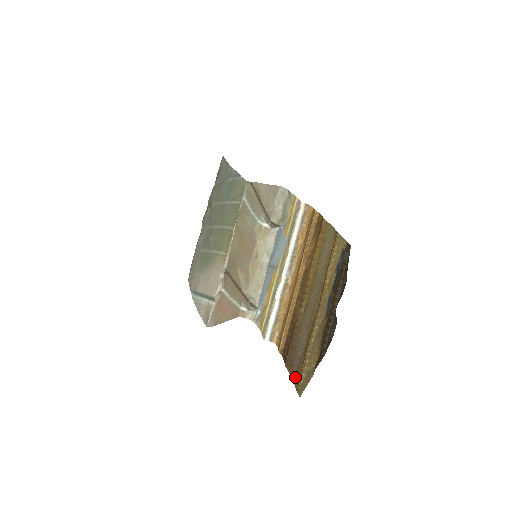
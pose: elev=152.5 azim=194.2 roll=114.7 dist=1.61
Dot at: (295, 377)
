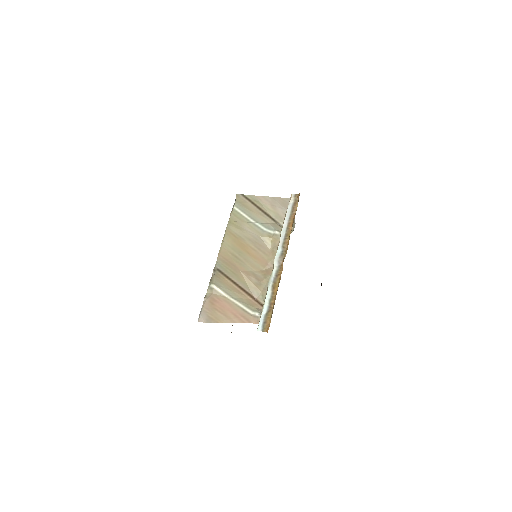
Dot at: occluded
